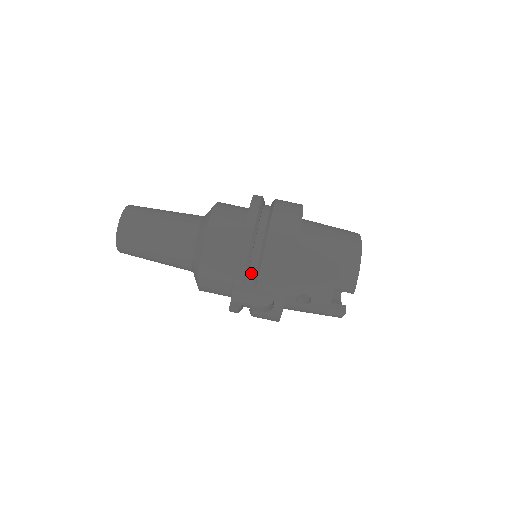
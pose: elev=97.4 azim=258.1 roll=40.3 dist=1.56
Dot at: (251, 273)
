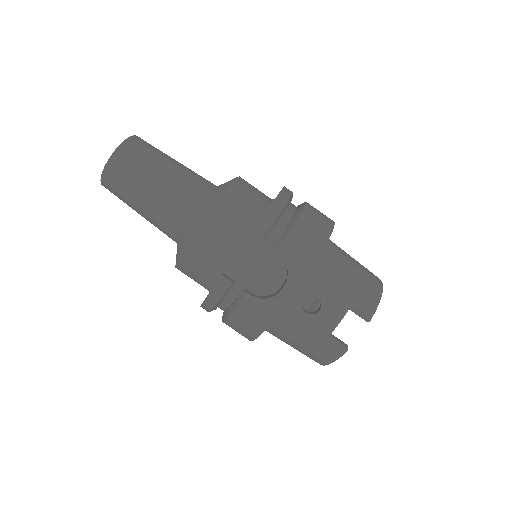
Dot at: (270, 240)
